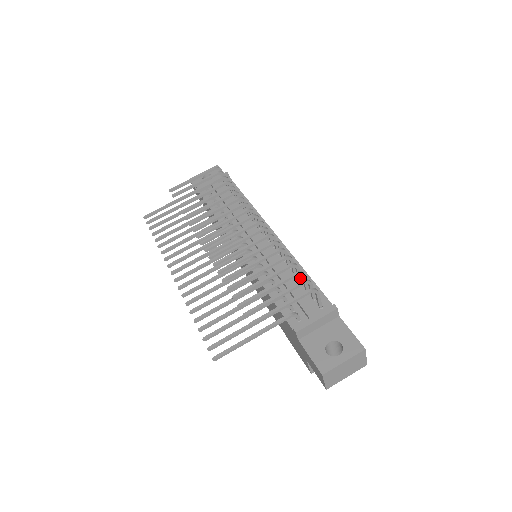
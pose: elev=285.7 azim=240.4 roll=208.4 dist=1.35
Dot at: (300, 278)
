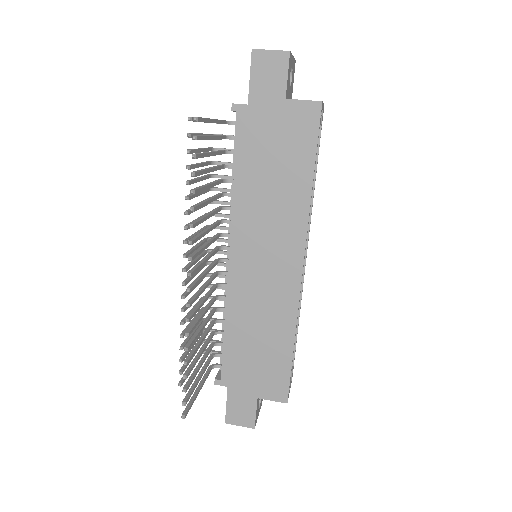
Dot at: occluded
